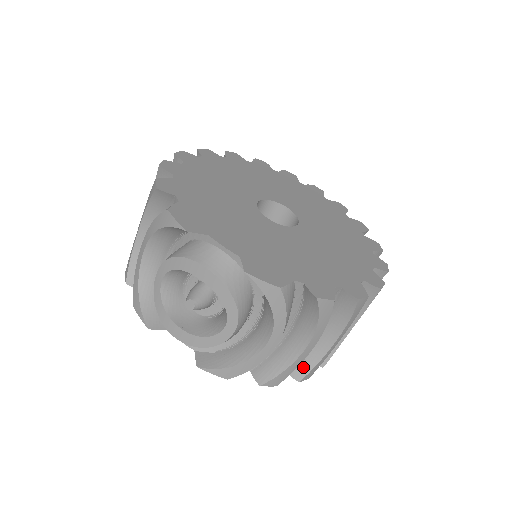
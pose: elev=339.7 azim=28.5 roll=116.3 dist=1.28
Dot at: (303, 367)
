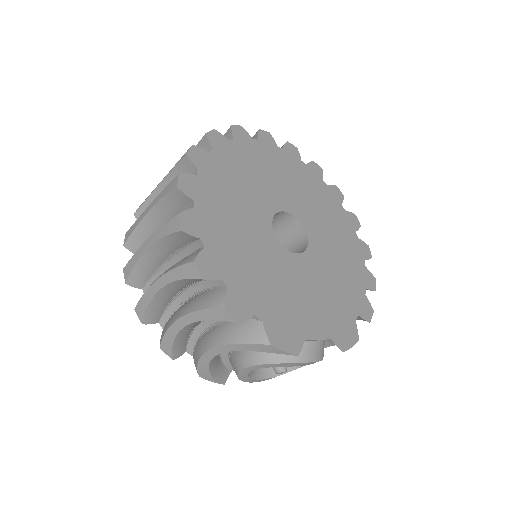
Dot at: occluded
